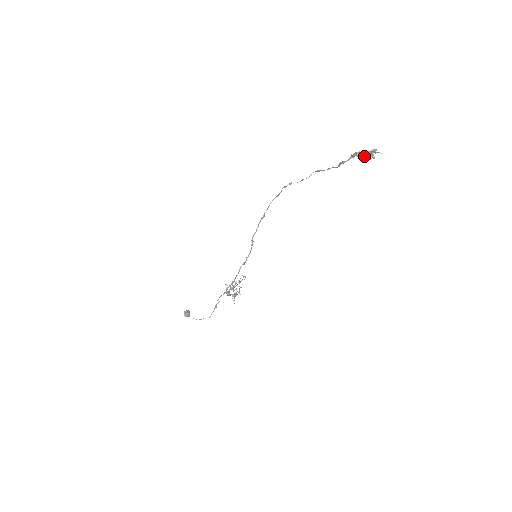
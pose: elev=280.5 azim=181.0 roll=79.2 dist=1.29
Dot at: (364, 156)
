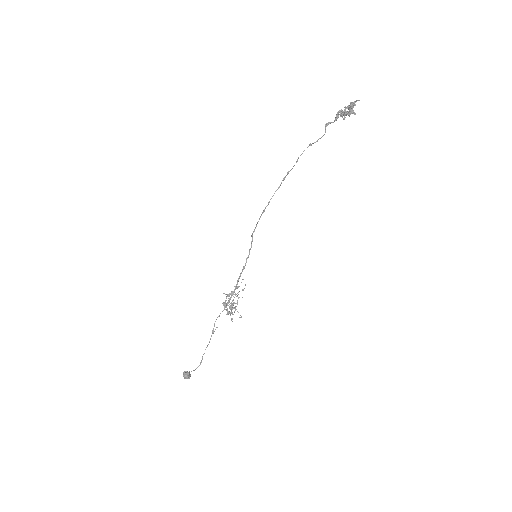
Dot at: (346, 113)
